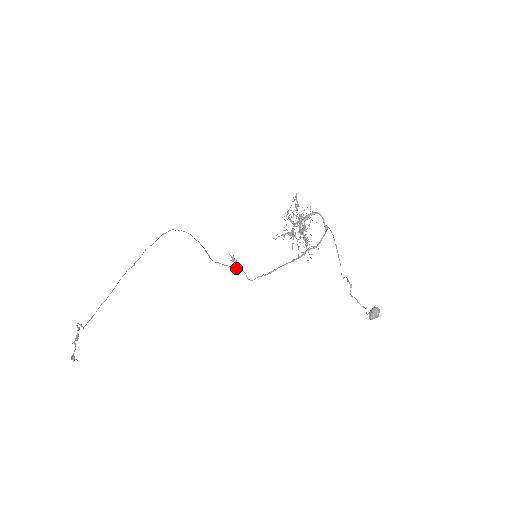
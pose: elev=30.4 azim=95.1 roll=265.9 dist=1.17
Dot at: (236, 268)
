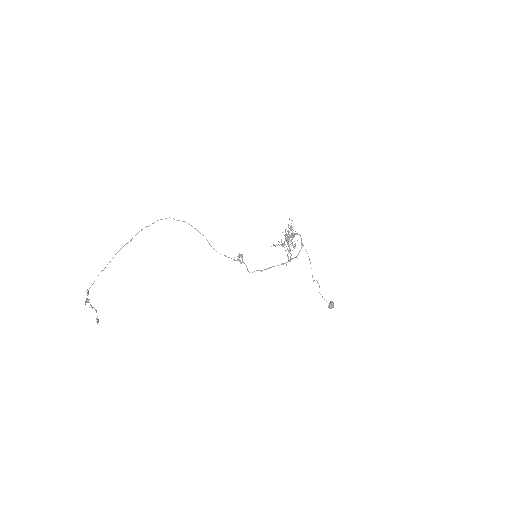
Dot at: occluded
